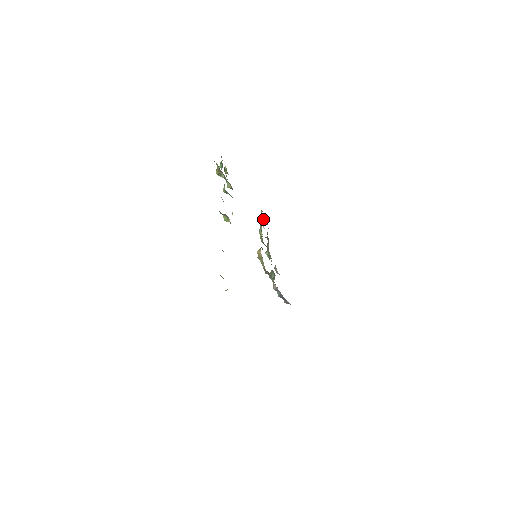
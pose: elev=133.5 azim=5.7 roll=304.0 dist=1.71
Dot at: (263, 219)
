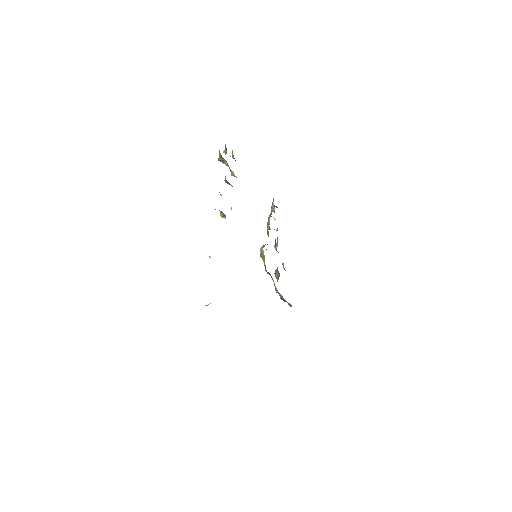
Dot at: (274, 208)
